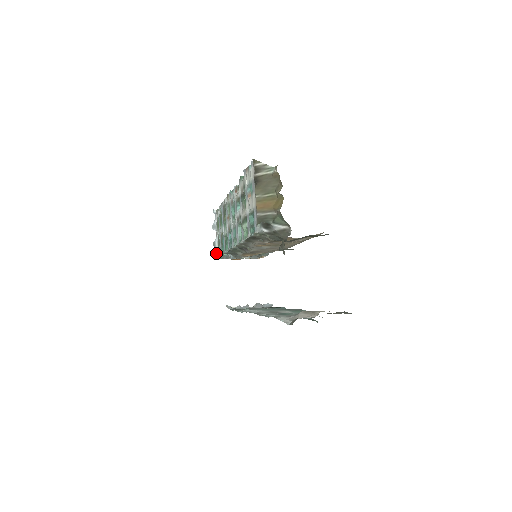
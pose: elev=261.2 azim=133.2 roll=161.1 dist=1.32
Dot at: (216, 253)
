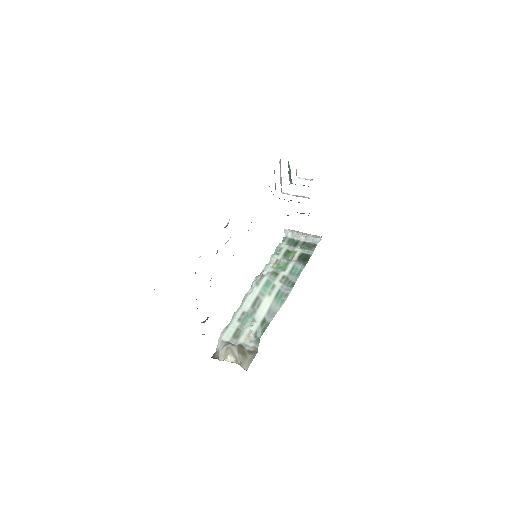
Dot at: occluded
